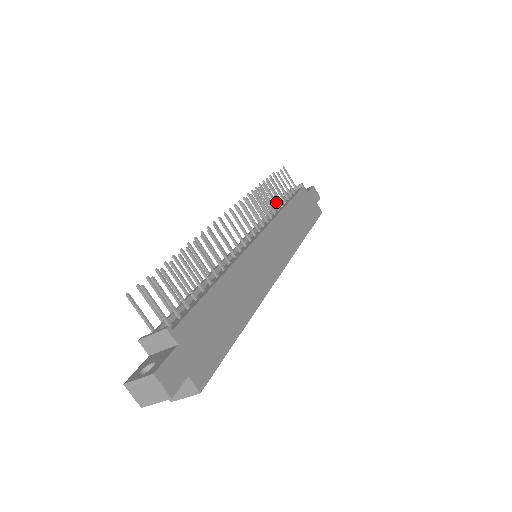
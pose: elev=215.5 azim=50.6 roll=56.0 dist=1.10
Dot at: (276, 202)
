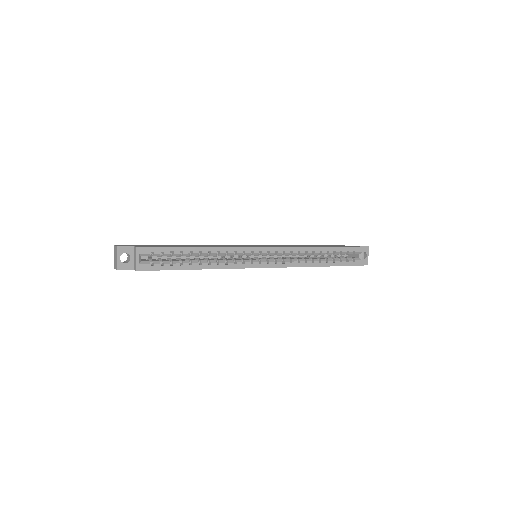
Dot at: occluded
